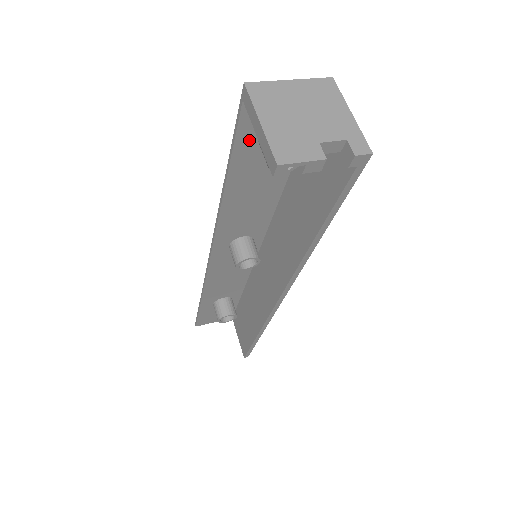
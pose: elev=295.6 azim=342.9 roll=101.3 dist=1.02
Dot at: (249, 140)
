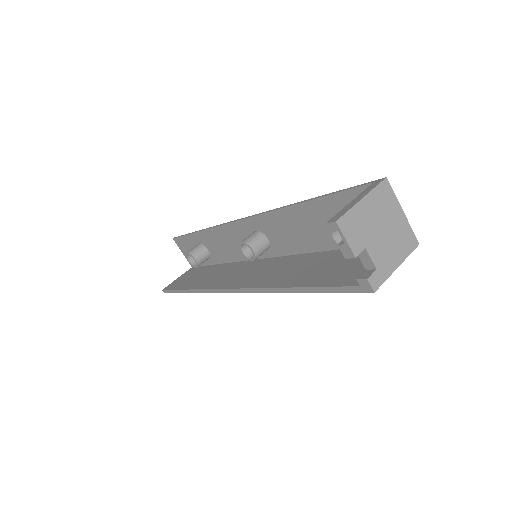
Dot at: (346, 203)
